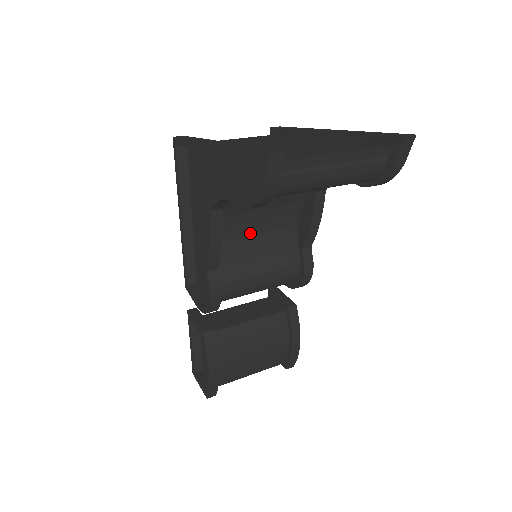
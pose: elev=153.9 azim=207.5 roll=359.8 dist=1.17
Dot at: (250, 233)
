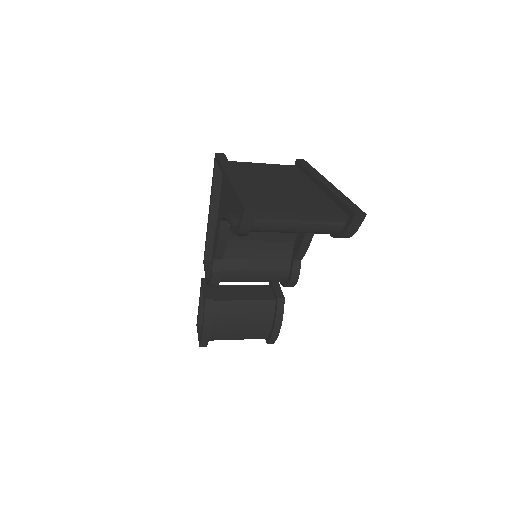
Dot at: (254, 239)
